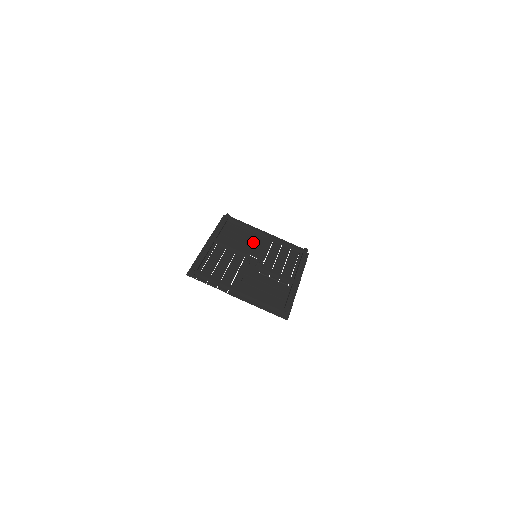
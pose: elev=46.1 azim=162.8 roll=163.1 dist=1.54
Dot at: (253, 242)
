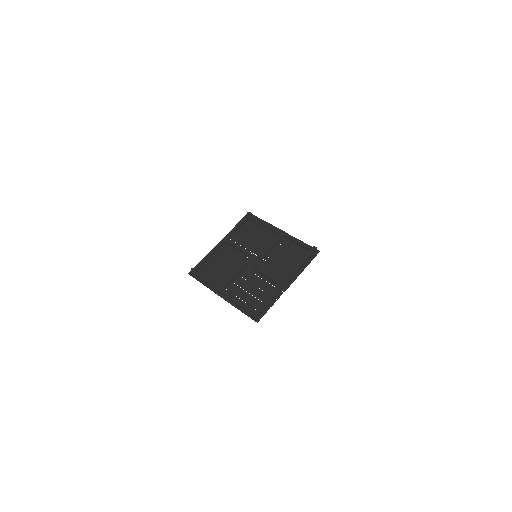
Dot at: (264, 240)
